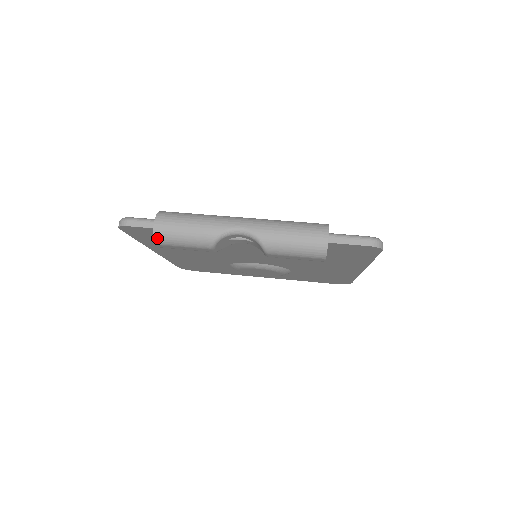
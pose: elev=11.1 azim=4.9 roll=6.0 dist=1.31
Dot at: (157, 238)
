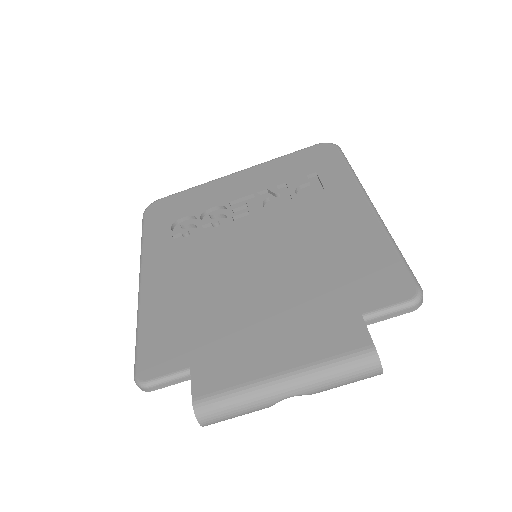
Dot at: occluded
